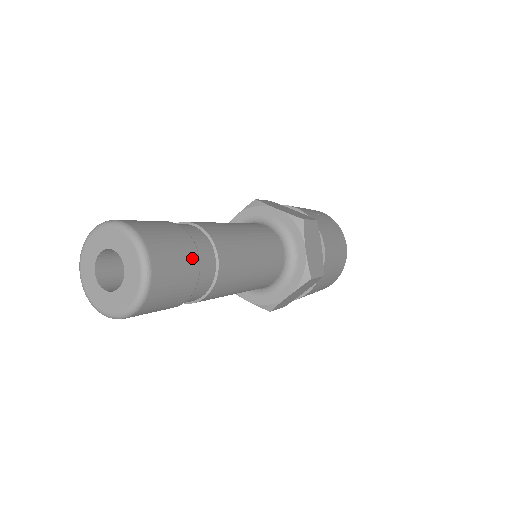
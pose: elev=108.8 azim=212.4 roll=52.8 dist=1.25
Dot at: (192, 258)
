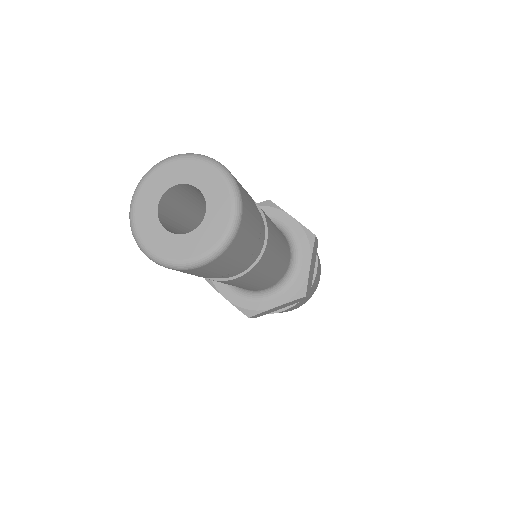
Dot at: occluded
